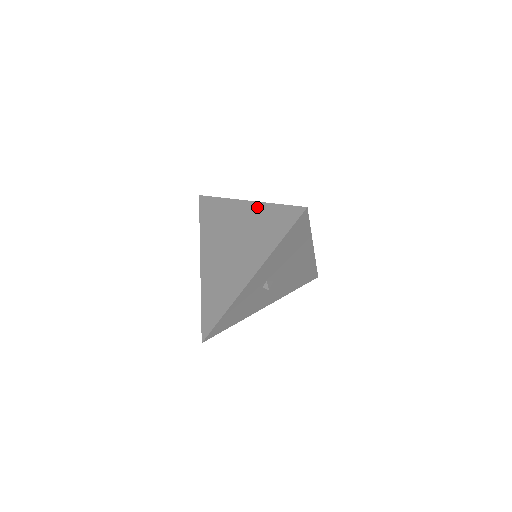
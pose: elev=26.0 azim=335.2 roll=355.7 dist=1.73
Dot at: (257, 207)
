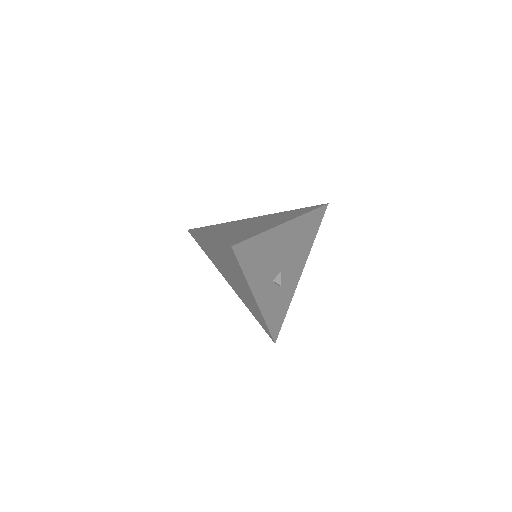
Dot at: occluded
